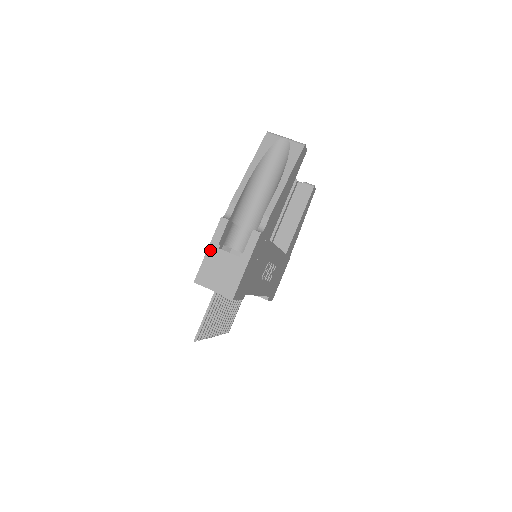
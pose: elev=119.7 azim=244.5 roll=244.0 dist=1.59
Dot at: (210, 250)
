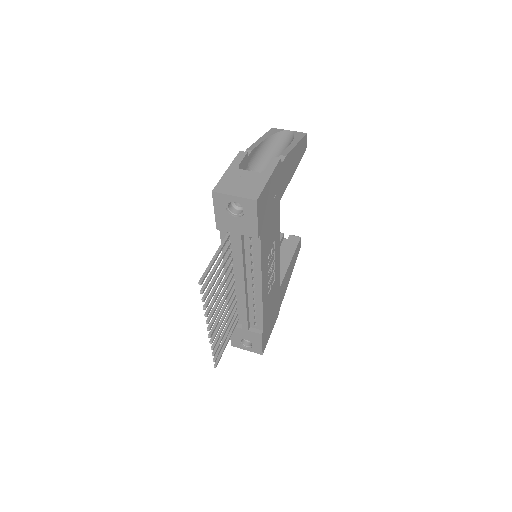
Dot at: (229, 170)
